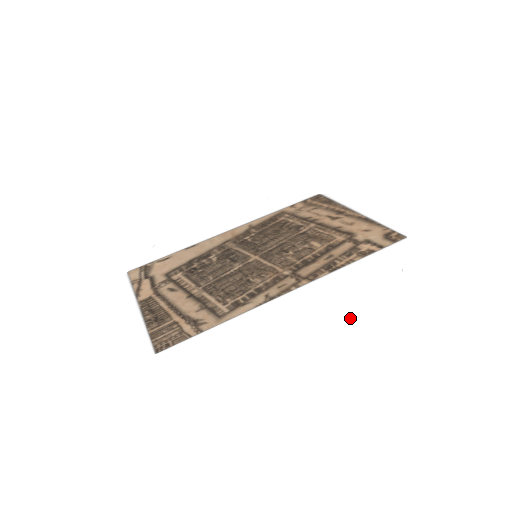
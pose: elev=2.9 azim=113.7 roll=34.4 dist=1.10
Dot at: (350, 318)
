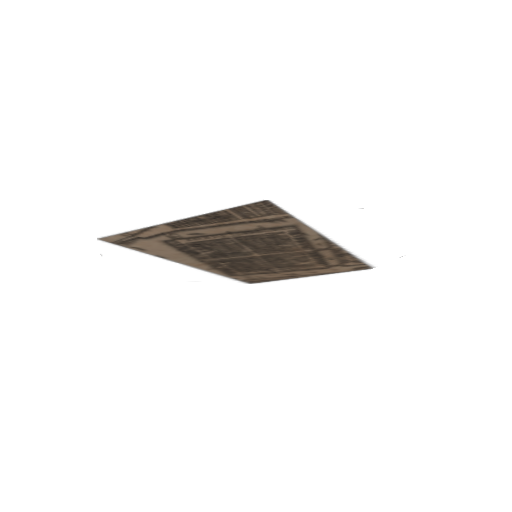
Dot at: (413, 236)
